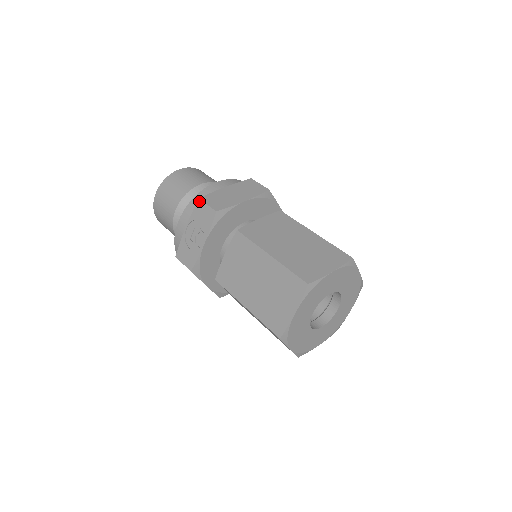
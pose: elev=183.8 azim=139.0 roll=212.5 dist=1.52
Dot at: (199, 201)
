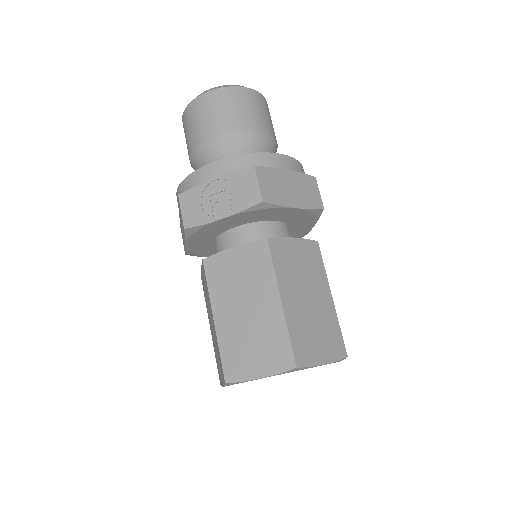
Dot at: (252, 169)
